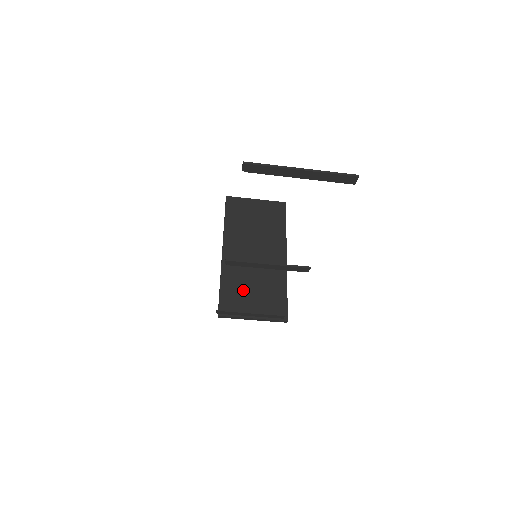
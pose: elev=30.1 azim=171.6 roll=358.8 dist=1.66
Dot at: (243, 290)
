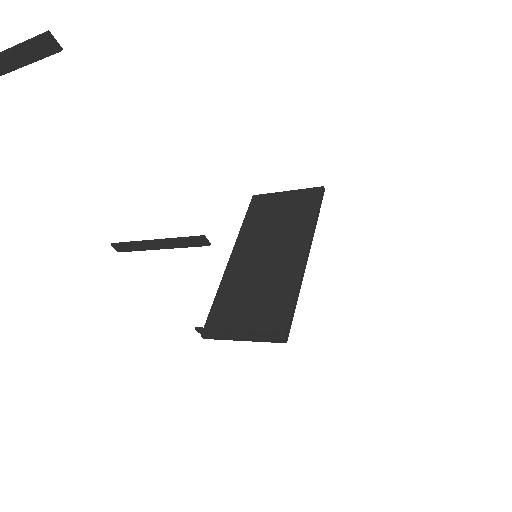
Dot at: (239, 302)
